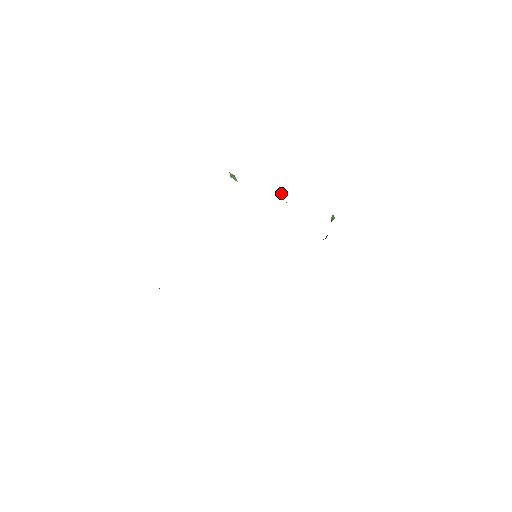
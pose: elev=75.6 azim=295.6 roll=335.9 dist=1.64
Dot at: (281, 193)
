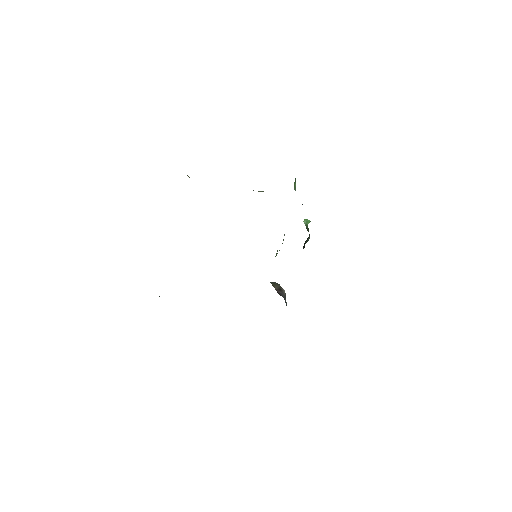
Dot at: (259, 191)
